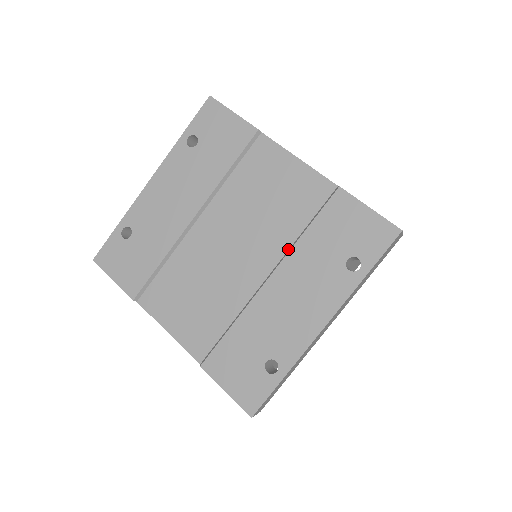
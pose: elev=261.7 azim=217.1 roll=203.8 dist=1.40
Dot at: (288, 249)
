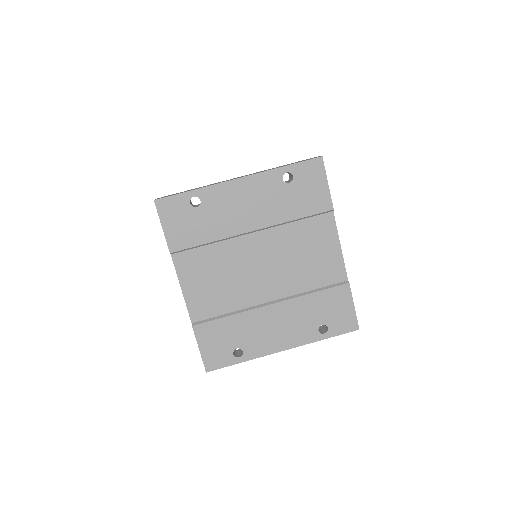
Dot at: (295, 294)
